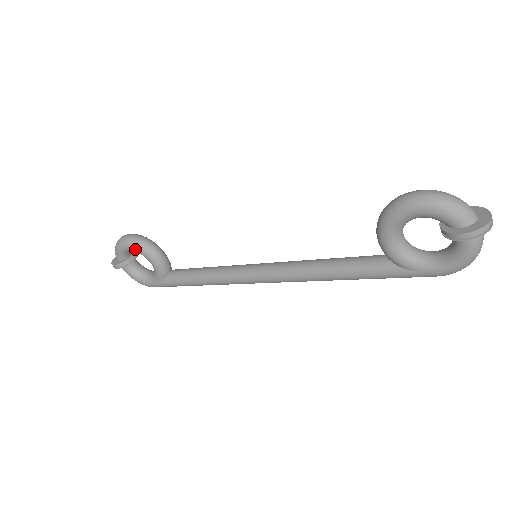
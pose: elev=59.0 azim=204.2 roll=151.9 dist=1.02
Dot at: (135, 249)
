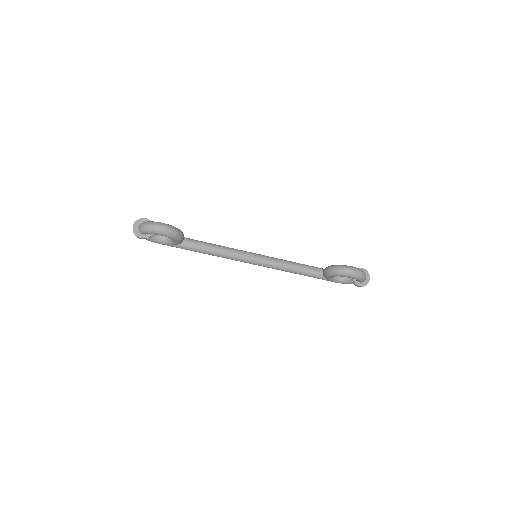
Dot at: (170, 238)
